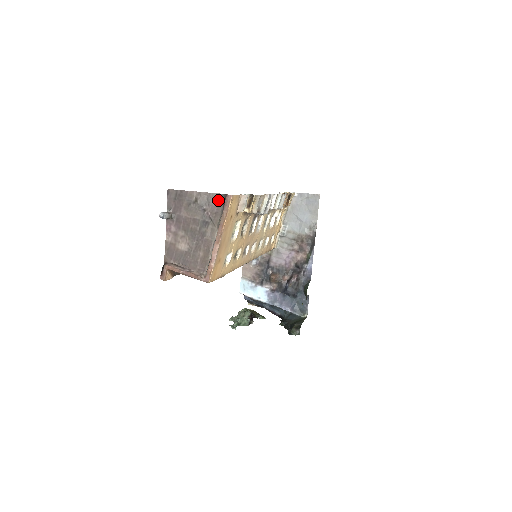
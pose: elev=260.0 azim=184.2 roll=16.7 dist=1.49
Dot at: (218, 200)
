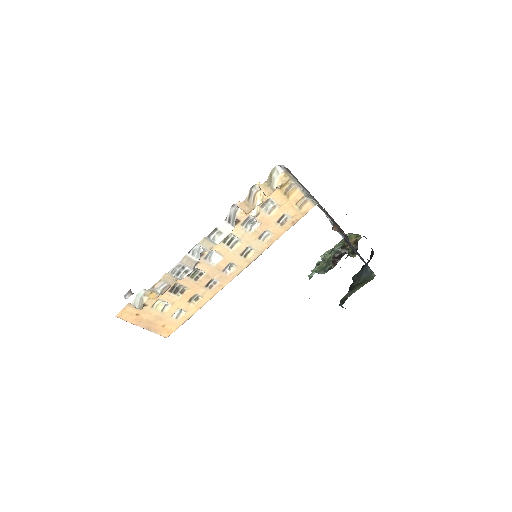
Dot at: occluded
